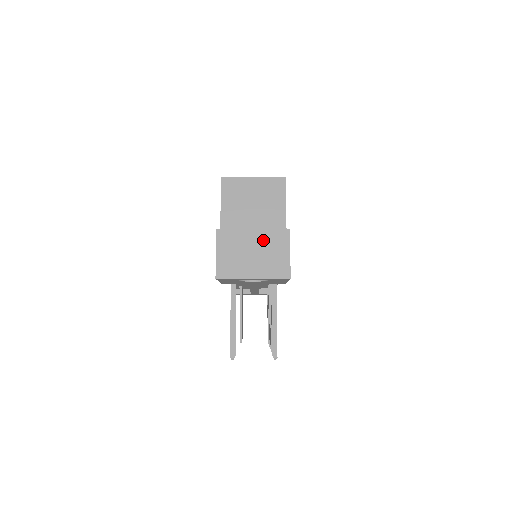
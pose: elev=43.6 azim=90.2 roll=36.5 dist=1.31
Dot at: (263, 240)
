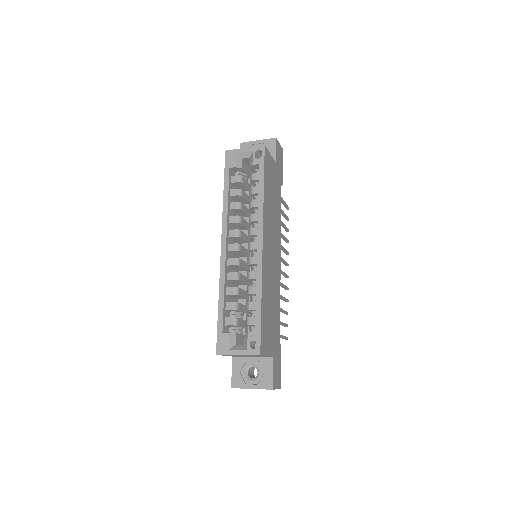
Dot at: occluded
